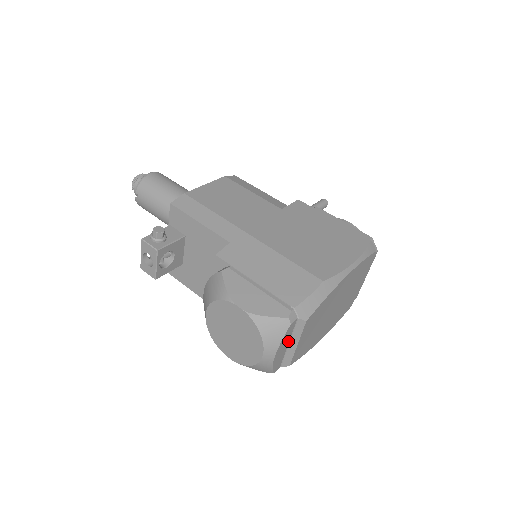
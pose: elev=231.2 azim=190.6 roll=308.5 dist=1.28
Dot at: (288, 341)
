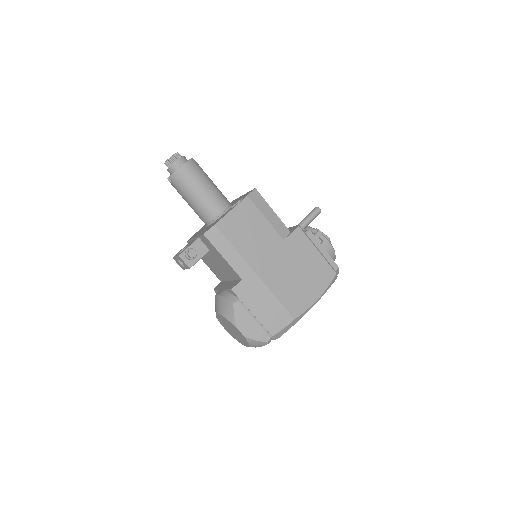
Dot at: occluded
